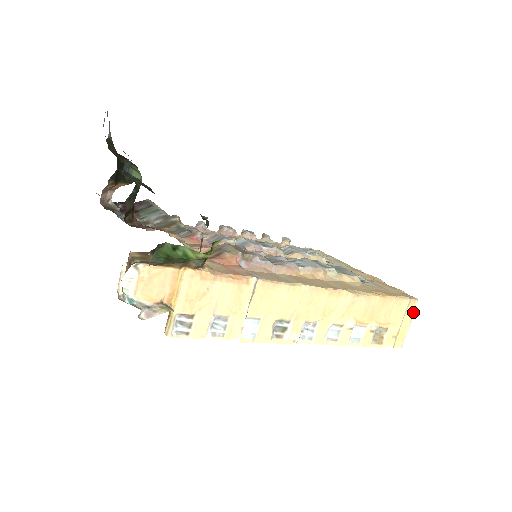
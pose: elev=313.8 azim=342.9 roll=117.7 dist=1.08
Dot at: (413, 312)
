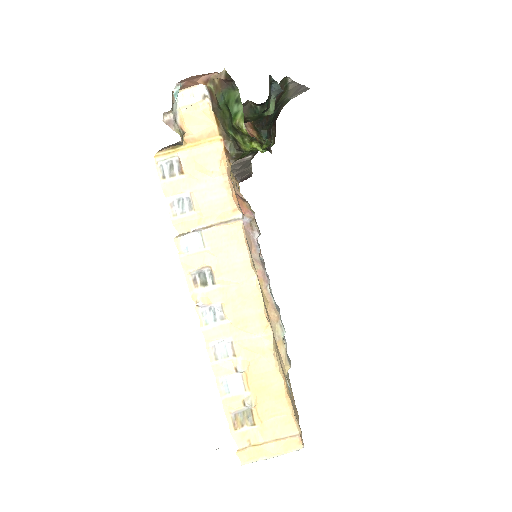
Dot at: (287, 450)
